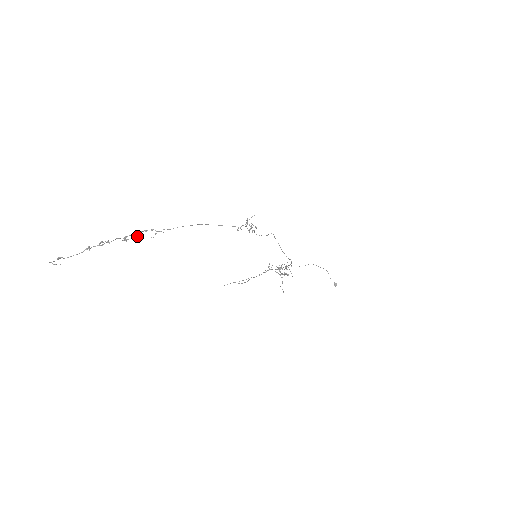
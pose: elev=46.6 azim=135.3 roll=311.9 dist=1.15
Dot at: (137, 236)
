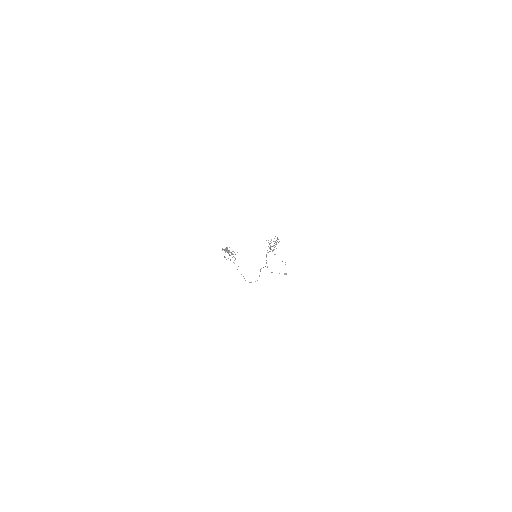
Dot at: occluded
